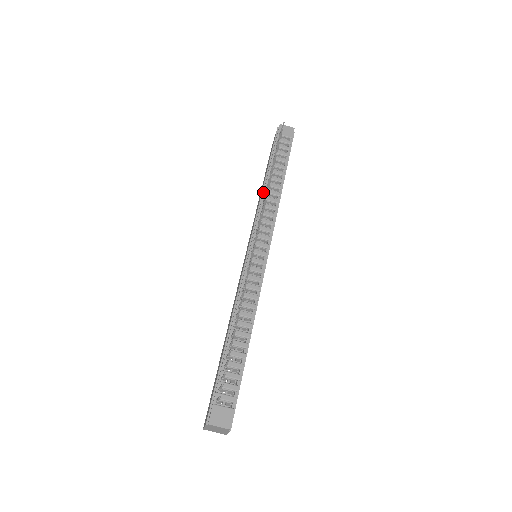
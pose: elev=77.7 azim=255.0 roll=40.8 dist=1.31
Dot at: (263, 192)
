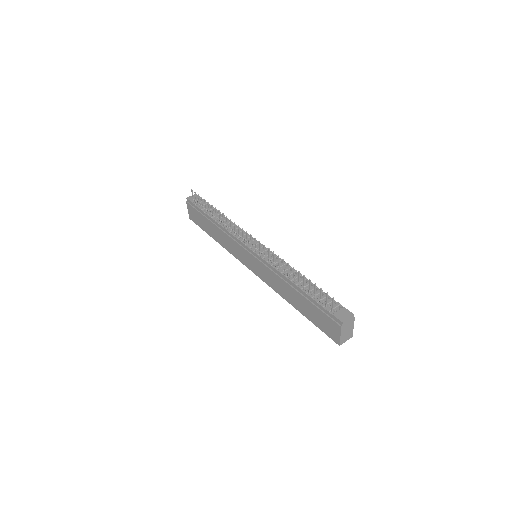
Dot at: (222, 227)
